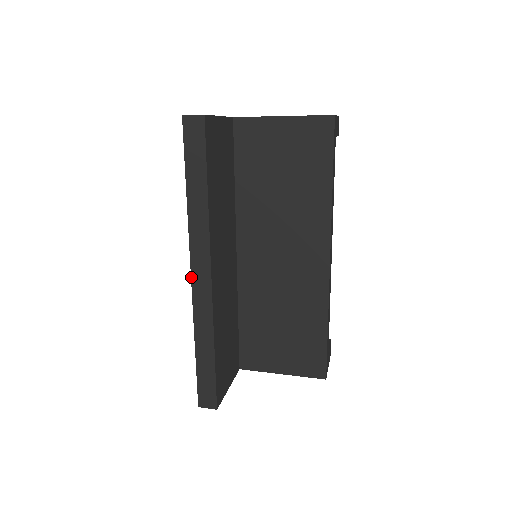
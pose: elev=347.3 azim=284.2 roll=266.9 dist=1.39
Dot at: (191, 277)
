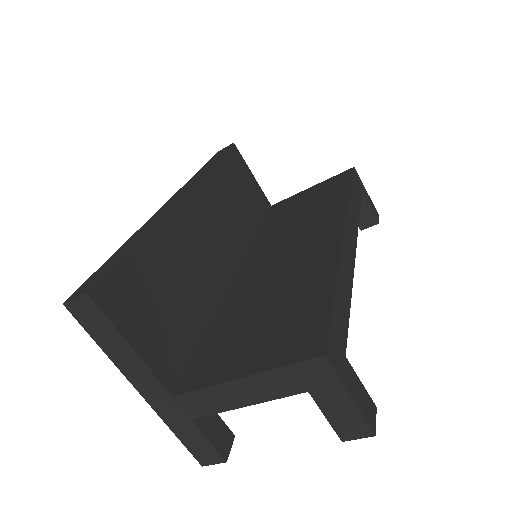
Dot at: (165, 204)
